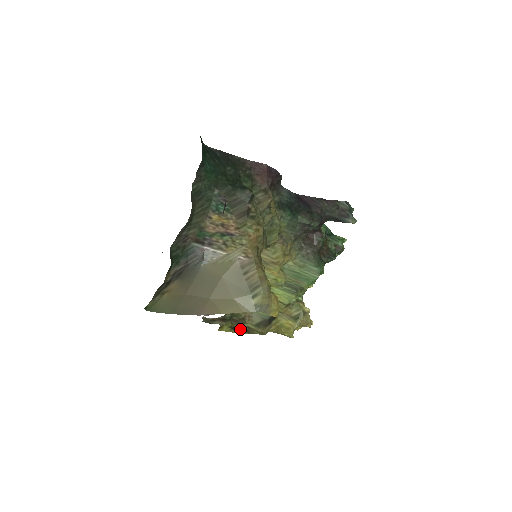
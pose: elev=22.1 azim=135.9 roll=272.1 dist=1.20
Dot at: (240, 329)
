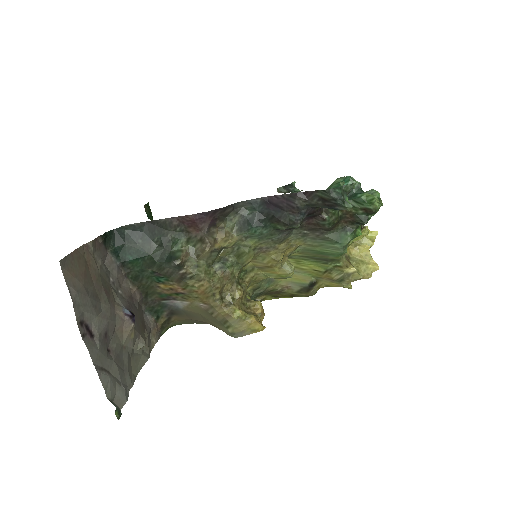
Dot at: (284, 295)
